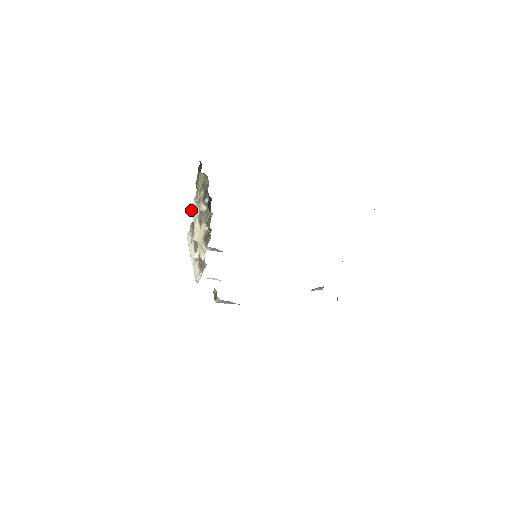
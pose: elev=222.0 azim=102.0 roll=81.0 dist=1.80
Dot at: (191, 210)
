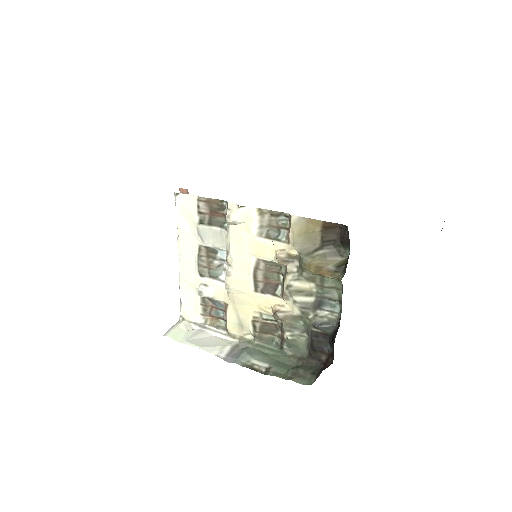
Dot at: (239, 220)
